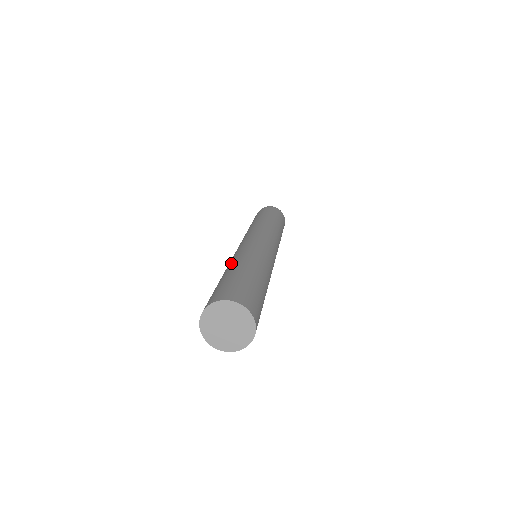
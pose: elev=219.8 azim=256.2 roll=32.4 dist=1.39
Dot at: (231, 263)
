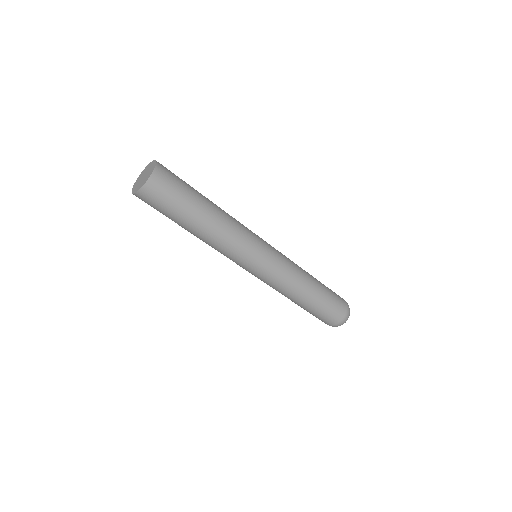
Dot at: occluded
